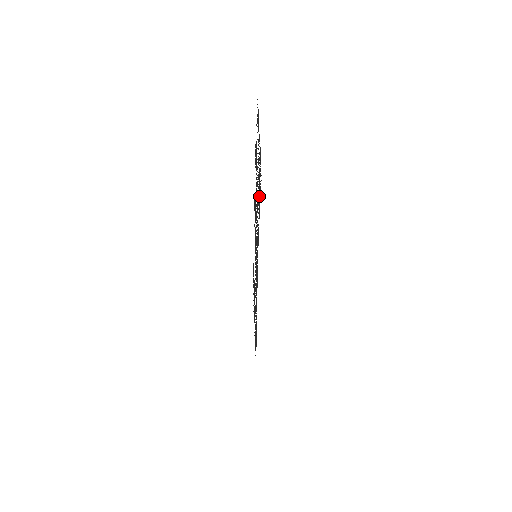
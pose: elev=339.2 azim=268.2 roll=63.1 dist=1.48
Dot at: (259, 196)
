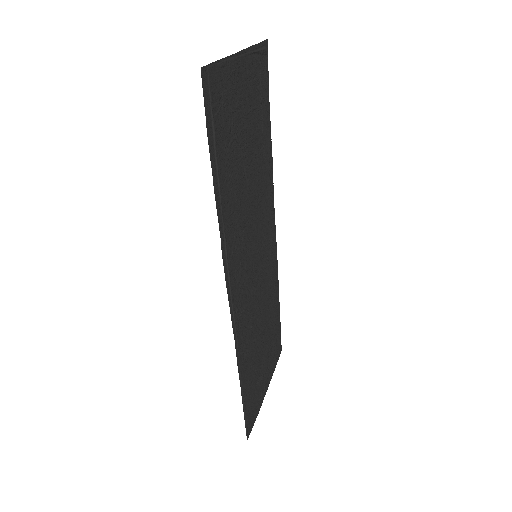
Dot at: (215, 112)
